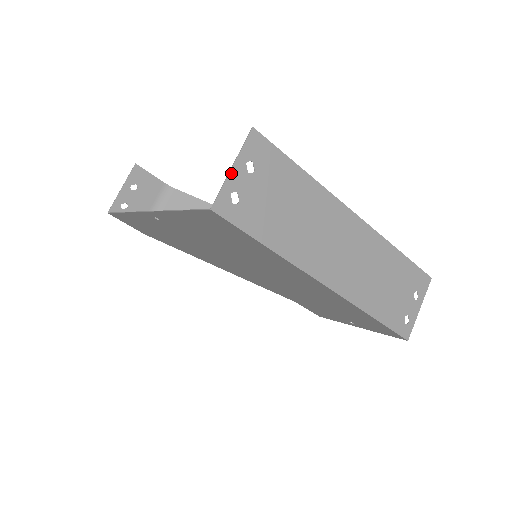
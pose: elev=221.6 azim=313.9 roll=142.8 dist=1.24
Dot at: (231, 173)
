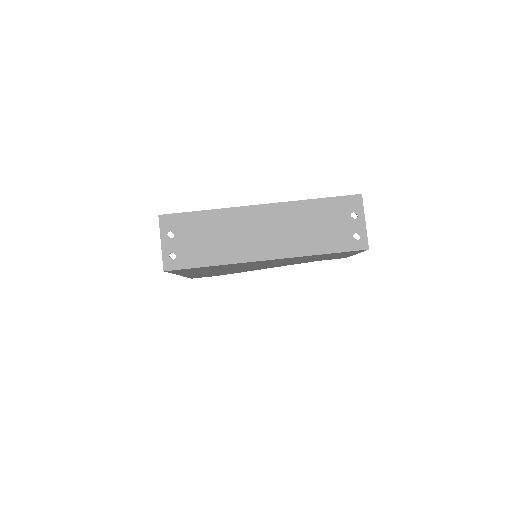
Dot at: (162, 246)
